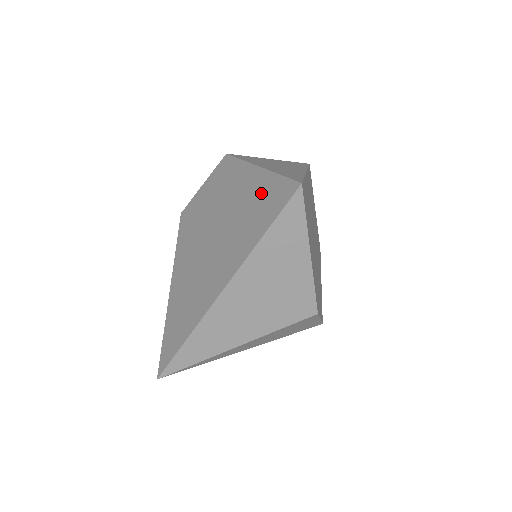
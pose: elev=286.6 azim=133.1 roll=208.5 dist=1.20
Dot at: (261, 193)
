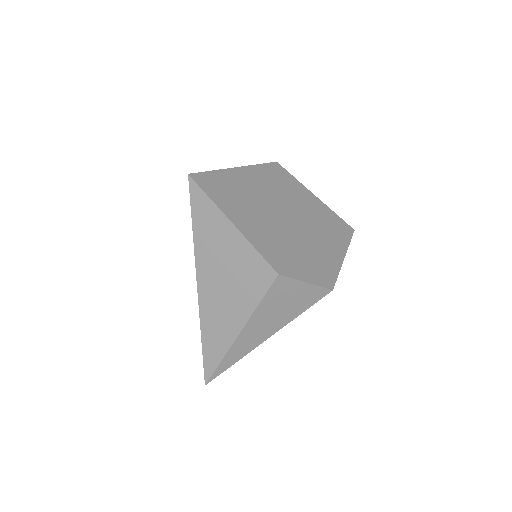
Dot at: occluded
